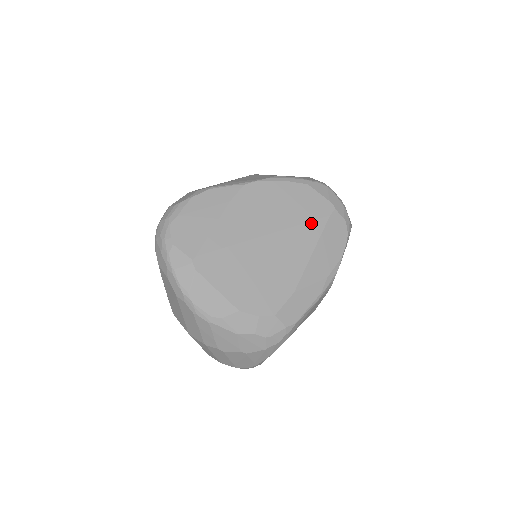
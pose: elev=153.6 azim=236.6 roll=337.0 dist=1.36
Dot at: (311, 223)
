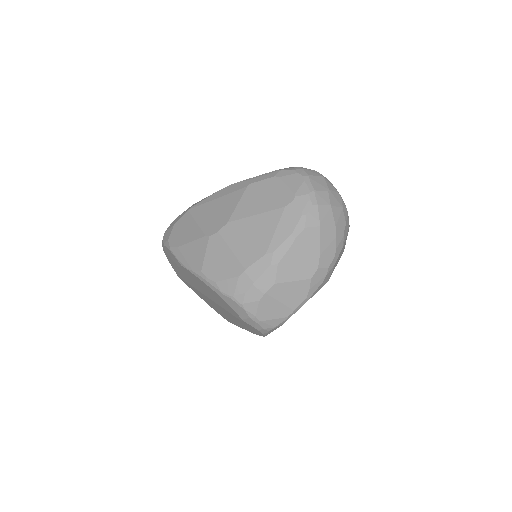
Dot at: (230, 313)
